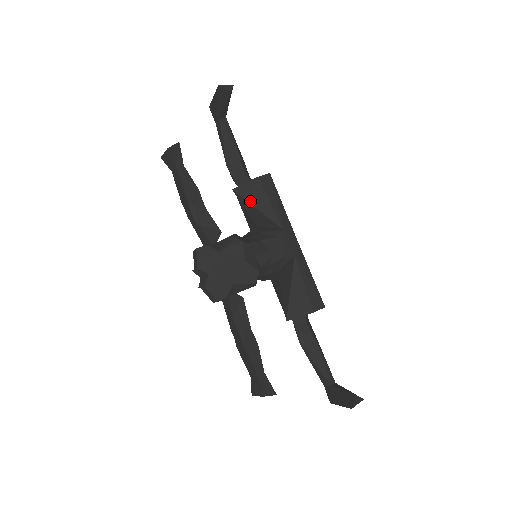
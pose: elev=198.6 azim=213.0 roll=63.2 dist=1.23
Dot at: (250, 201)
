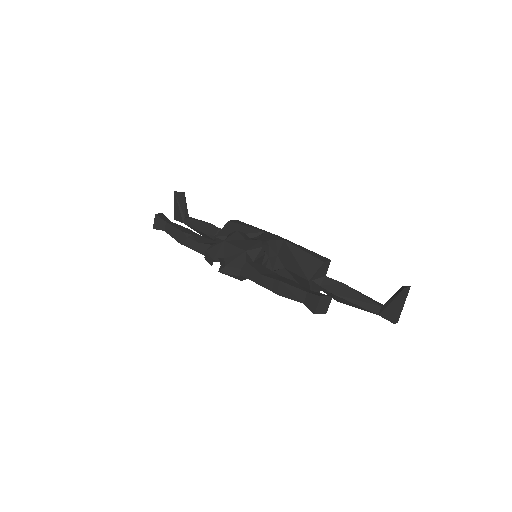
Dot at: occluded
